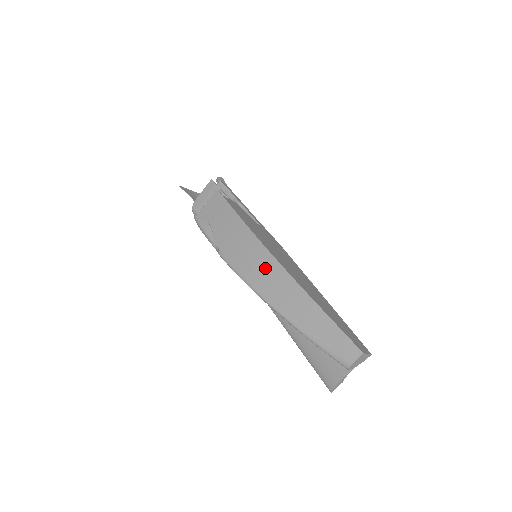
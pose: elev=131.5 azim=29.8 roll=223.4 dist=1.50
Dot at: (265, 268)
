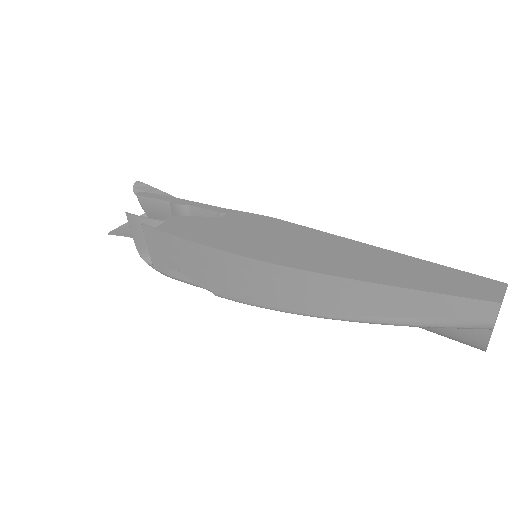
Dot at: (280, 283)
